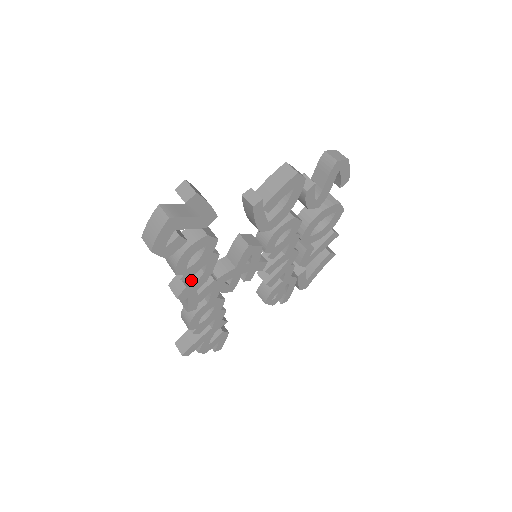
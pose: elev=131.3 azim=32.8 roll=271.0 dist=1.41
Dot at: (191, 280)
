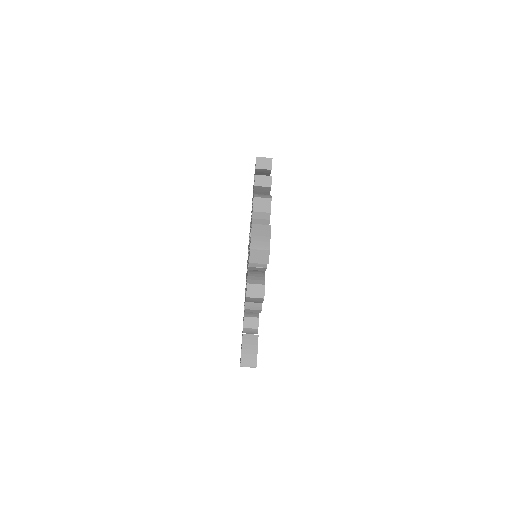
Dot at: occluded
